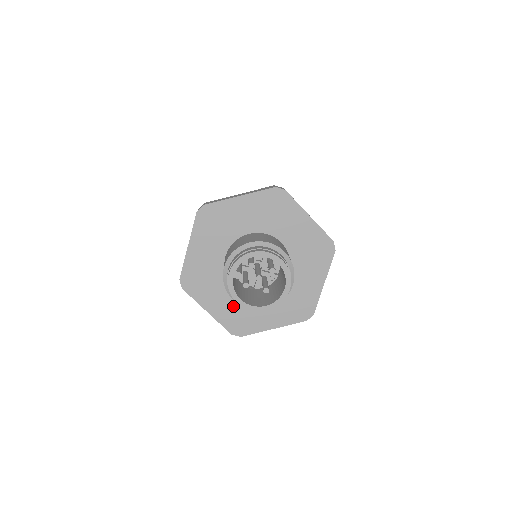
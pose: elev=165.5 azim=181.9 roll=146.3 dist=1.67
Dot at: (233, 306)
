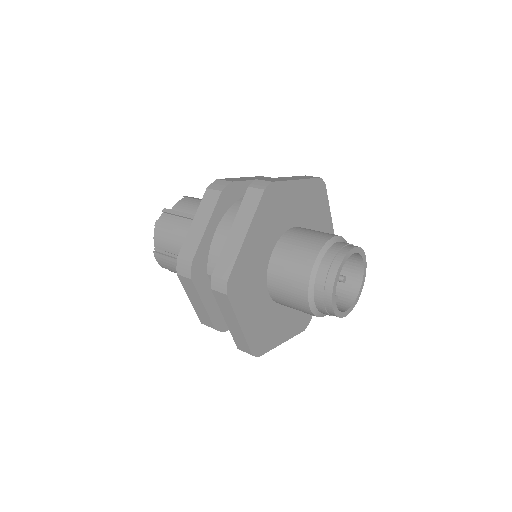
Dot at: (294, 314)
